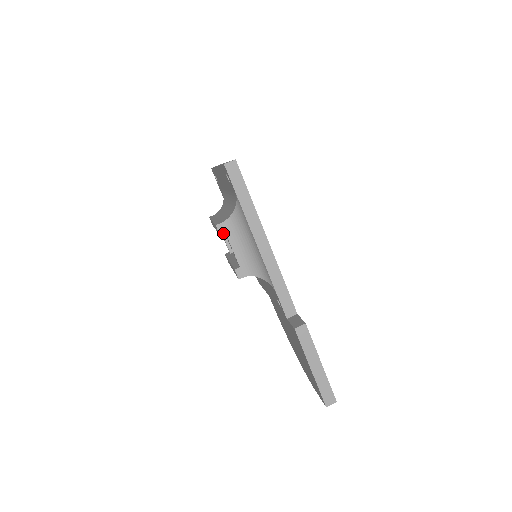
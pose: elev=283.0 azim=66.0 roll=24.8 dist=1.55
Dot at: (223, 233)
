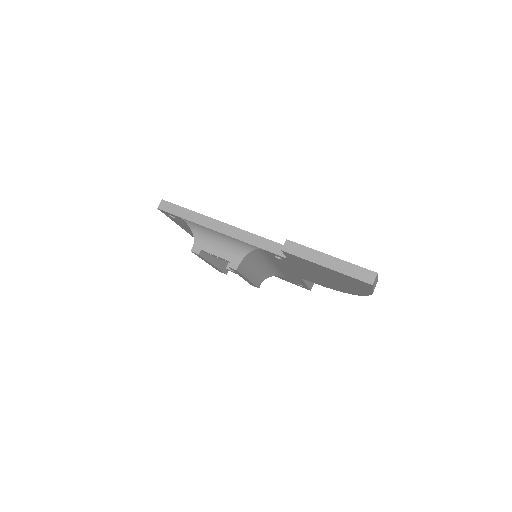
Dot at: (199, 251)
